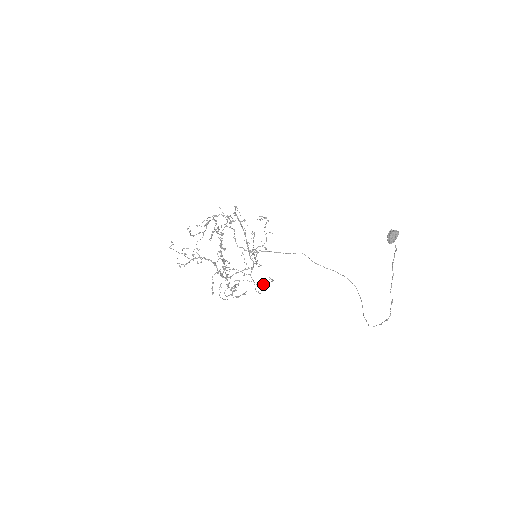
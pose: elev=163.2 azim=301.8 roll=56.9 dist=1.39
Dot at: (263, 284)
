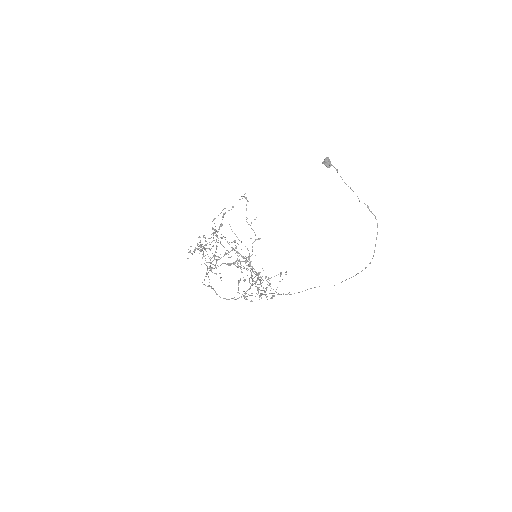
Dot at: (280, 273)
